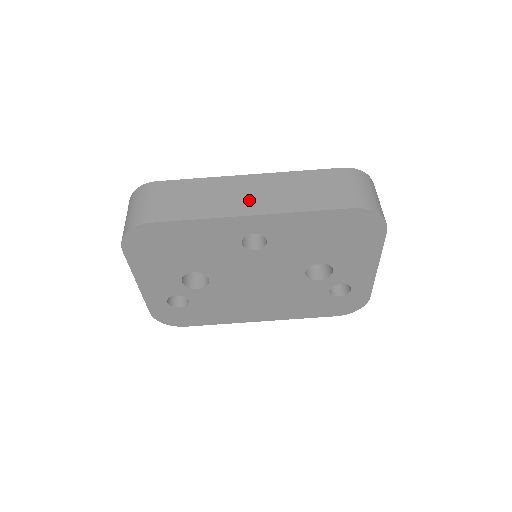
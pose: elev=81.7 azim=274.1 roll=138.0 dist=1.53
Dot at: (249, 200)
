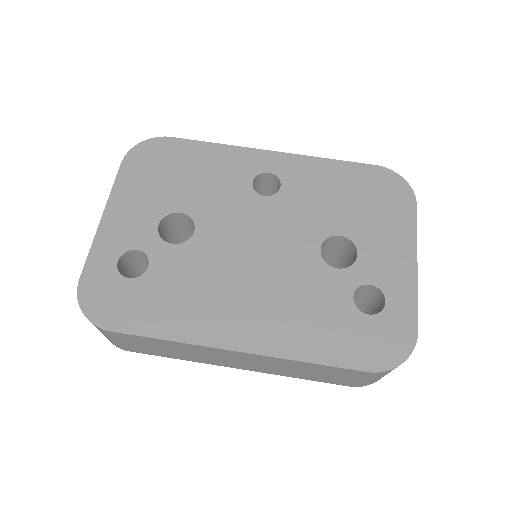
Dot at: occluded
